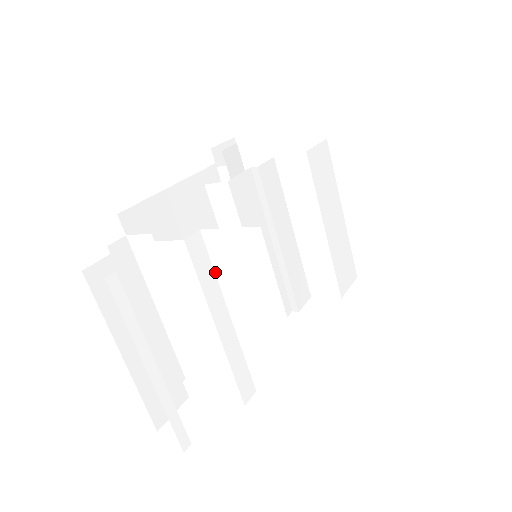
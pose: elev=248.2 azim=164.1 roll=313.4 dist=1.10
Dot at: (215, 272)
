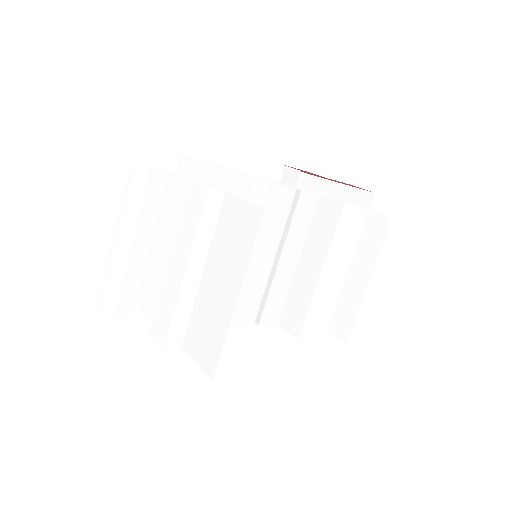
Dot at: (215, 231)
